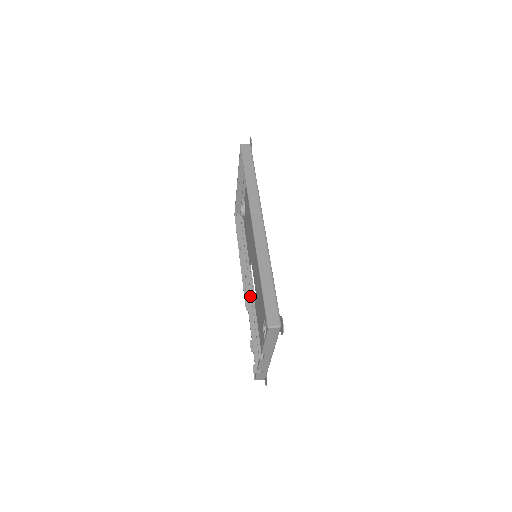
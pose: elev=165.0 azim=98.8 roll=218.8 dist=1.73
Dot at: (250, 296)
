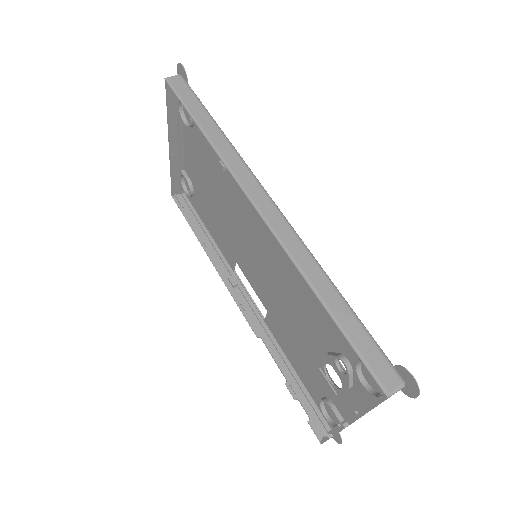
Dot at: (253, 314)
